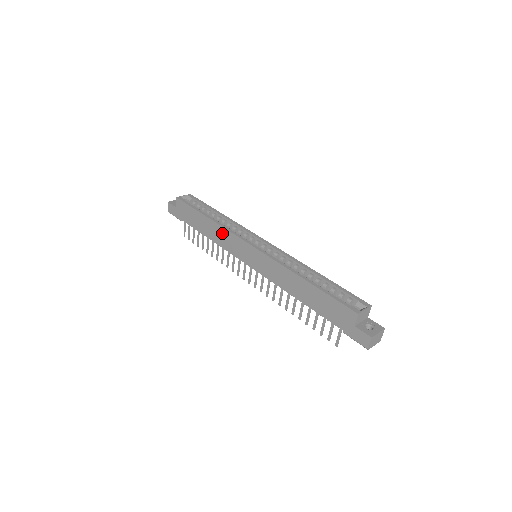
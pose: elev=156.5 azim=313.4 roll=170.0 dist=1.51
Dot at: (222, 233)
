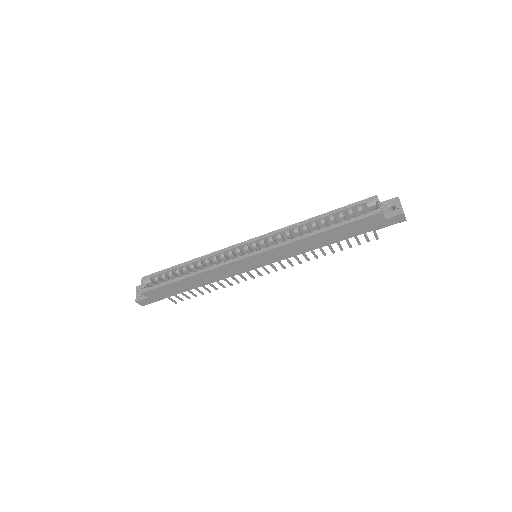
Dot at: (214, 273)
